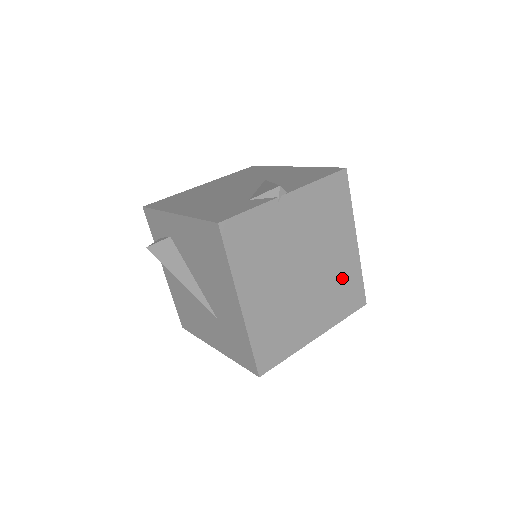
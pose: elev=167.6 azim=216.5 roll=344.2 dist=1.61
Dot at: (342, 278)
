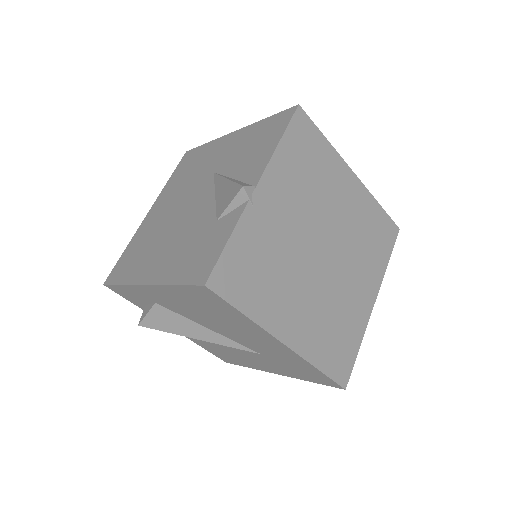
Dot at: (363, 225)
